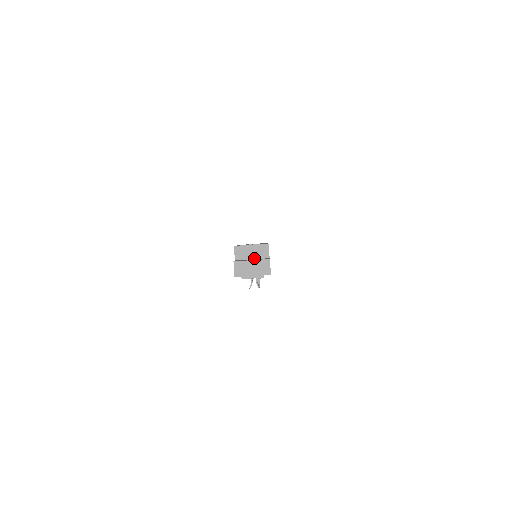
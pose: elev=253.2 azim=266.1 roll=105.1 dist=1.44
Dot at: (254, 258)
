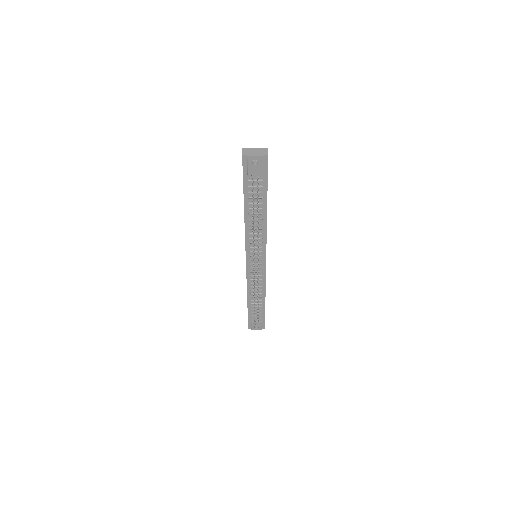
Dot at: occluded
